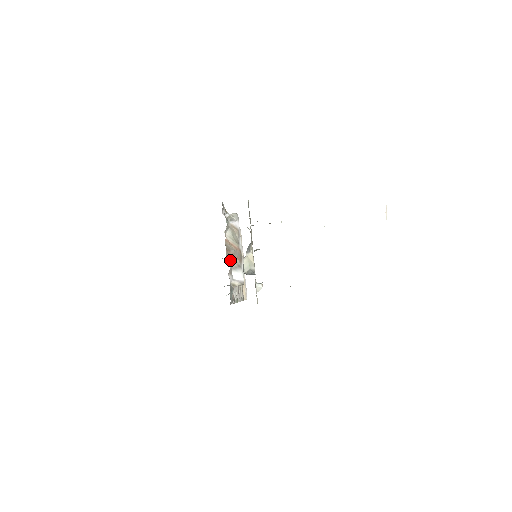
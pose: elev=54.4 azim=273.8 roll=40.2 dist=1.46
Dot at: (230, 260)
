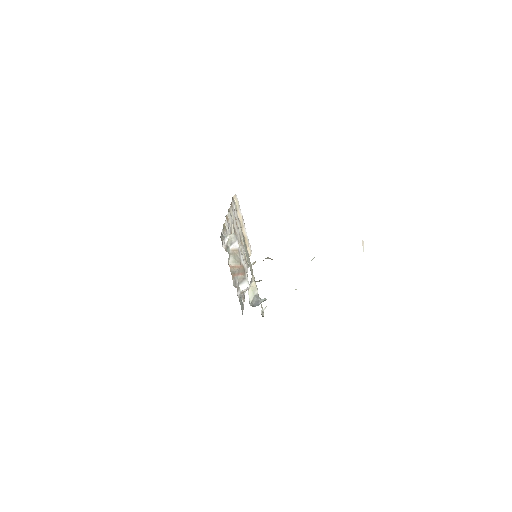
Dot at: (236, 280)
